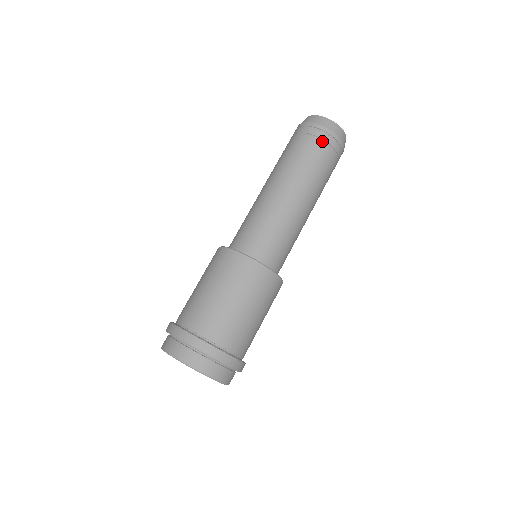
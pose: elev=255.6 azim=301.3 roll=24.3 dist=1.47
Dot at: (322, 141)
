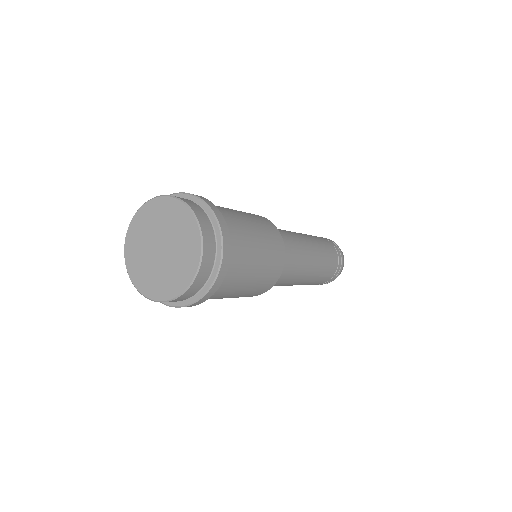
Dot at: (328, 241)
